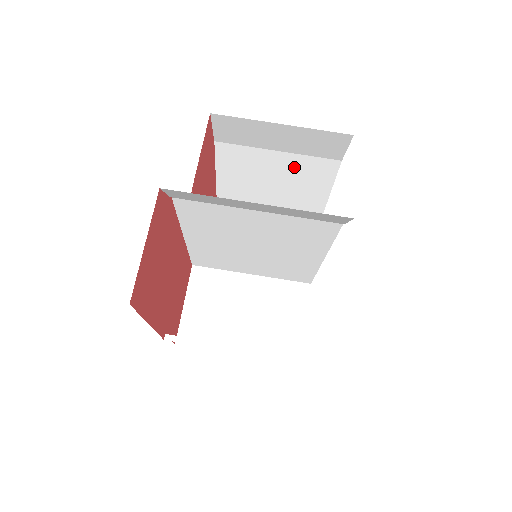
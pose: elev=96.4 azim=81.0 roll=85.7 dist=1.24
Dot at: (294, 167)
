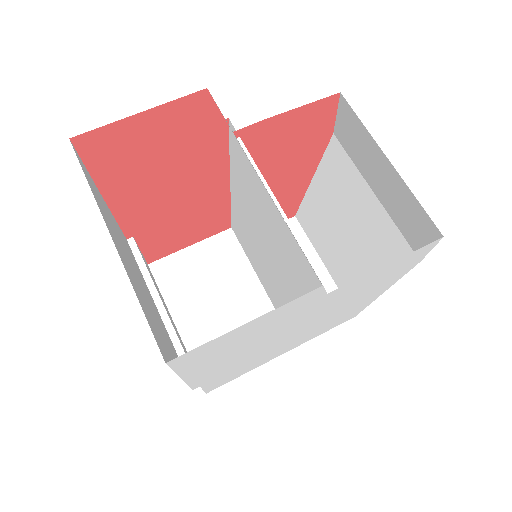
Dot at: (377, 226)
